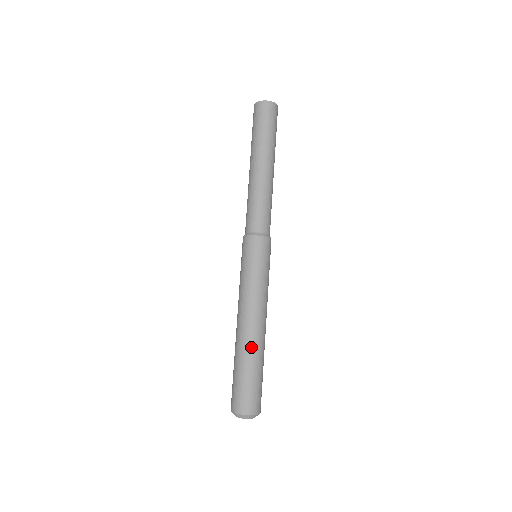
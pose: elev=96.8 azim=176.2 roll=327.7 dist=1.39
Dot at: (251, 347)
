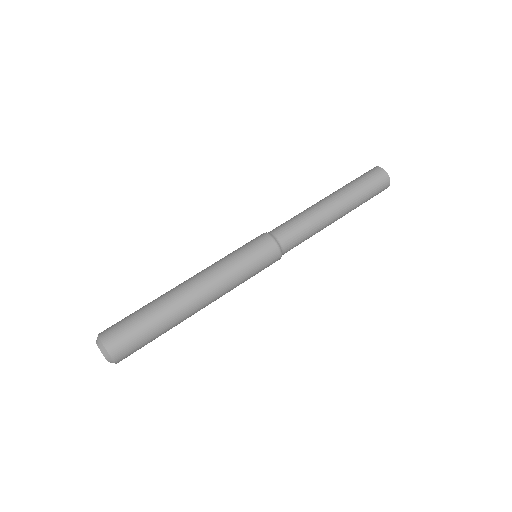
Dot at: (164, 294)
